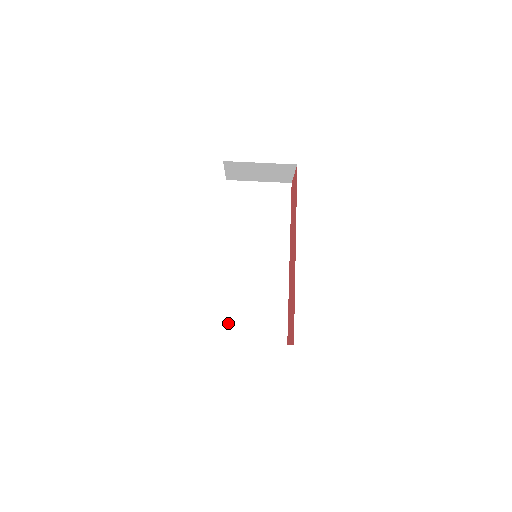
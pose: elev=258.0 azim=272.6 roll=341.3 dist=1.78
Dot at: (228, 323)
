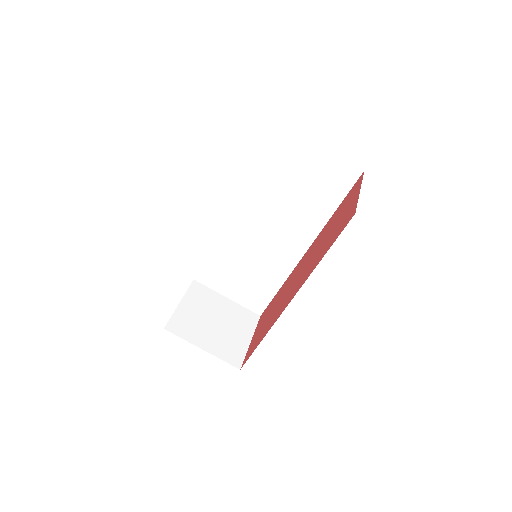
Dot at: (211, 271)
